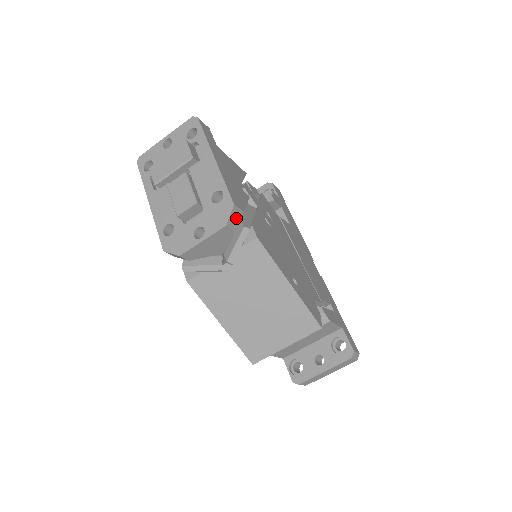
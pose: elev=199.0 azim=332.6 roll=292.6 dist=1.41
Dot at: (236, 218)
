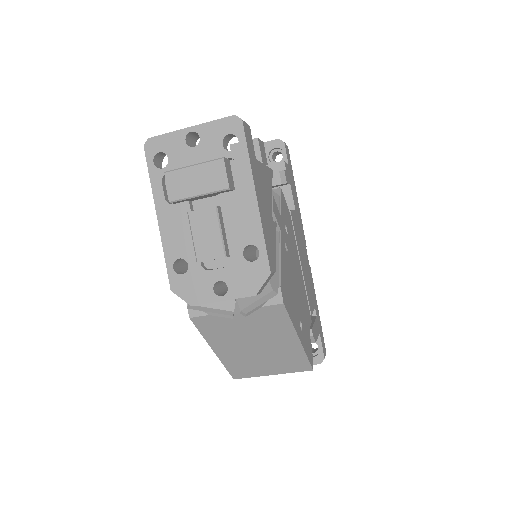
Dot at: (267, 281)
